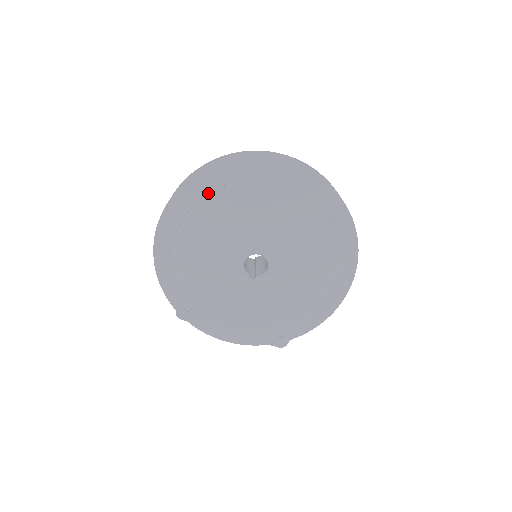
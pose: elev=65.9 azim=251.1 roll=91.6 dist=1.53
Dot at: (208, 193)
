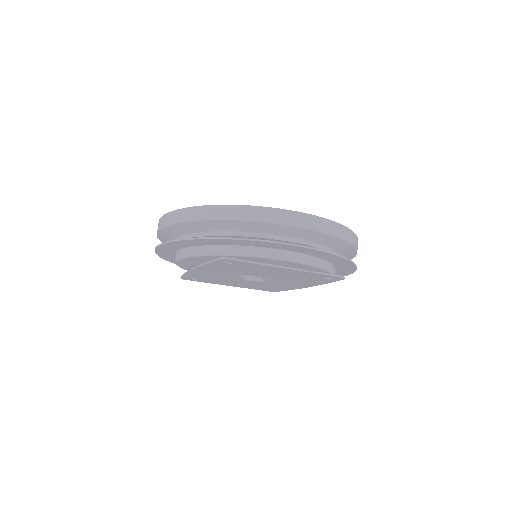
Dot at: (208, 252)
